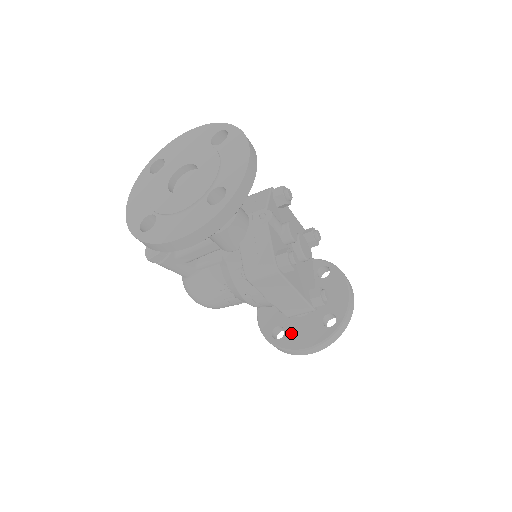
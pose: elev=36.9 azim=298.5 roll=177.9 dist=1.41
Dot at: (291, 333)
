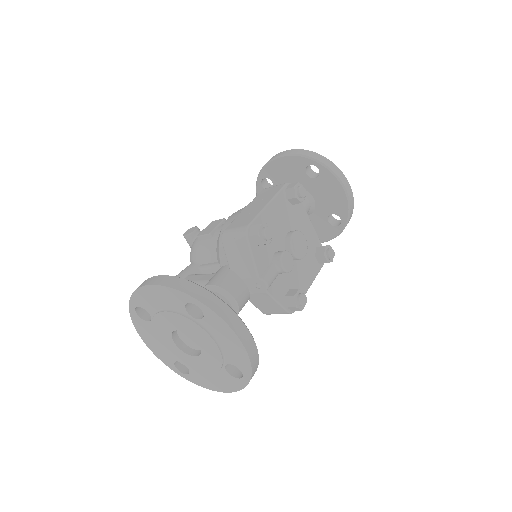
Dot at: occluded
